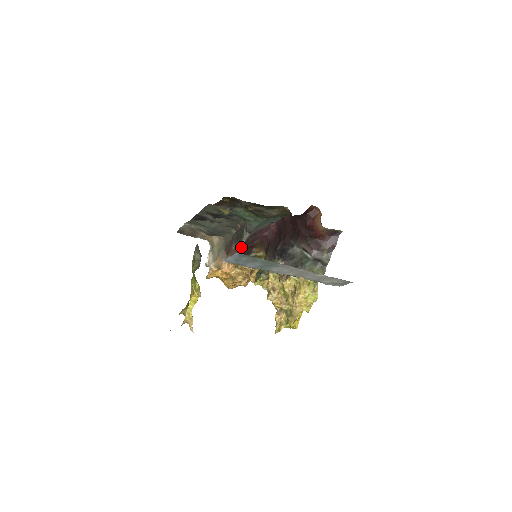
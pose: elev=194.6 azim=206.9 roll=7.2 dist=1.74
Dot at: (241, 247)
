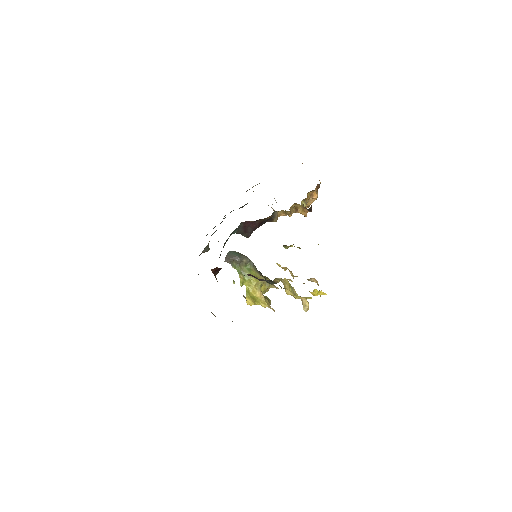
Dot at: (255, 229)
